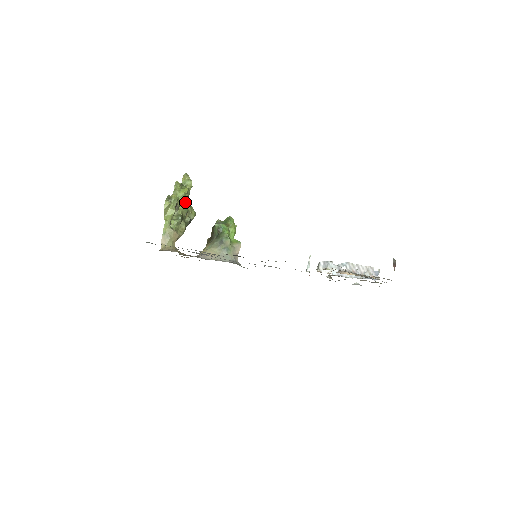
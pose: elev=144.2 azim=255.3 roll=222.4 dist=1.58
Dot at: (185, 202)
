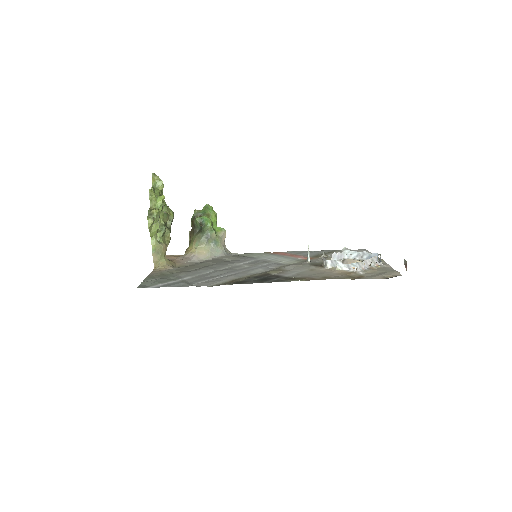
Dot at: occluded
